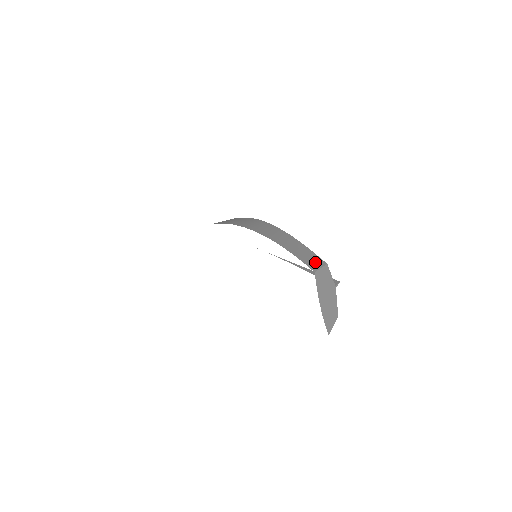
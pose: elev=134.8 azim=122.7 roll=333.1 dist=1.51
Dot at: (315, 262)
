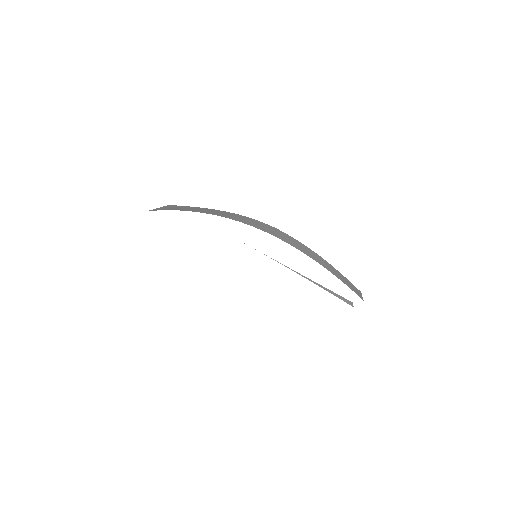
Dot at: (356, 290)
